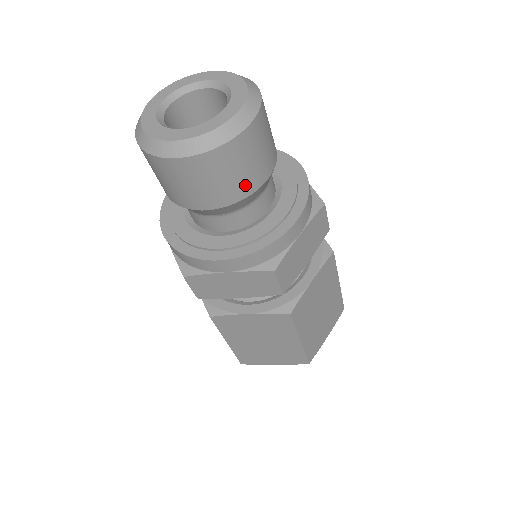
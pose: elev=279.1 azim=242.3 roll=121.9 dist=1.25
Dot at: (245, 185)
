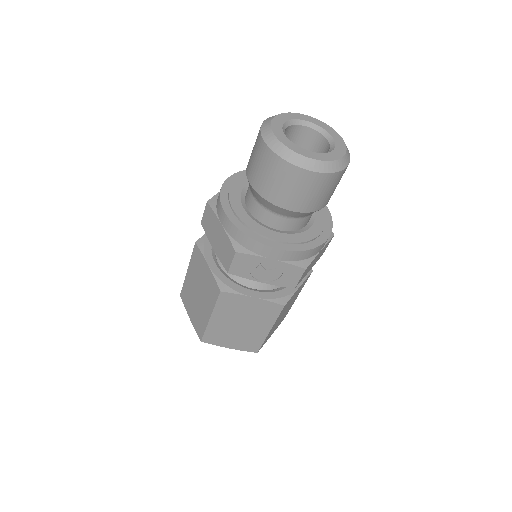
Dot at: occluded
